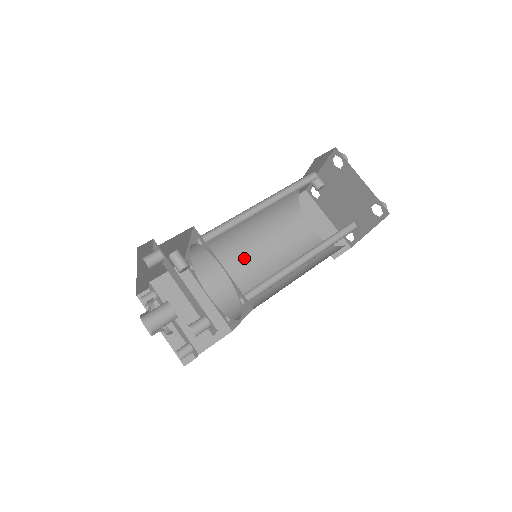
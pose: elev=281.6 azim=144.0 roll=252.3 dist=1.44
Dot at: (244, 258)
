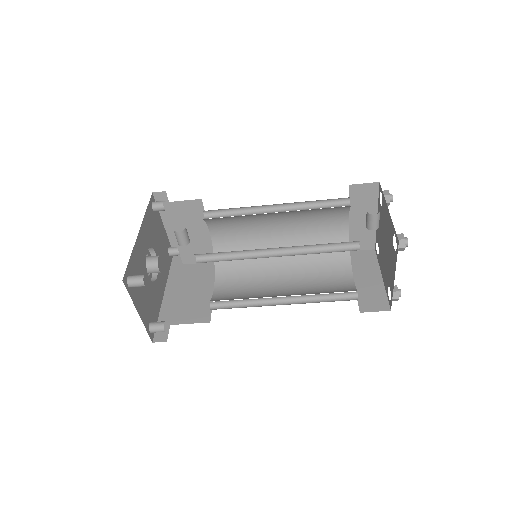
Dot at: (260, 221)
